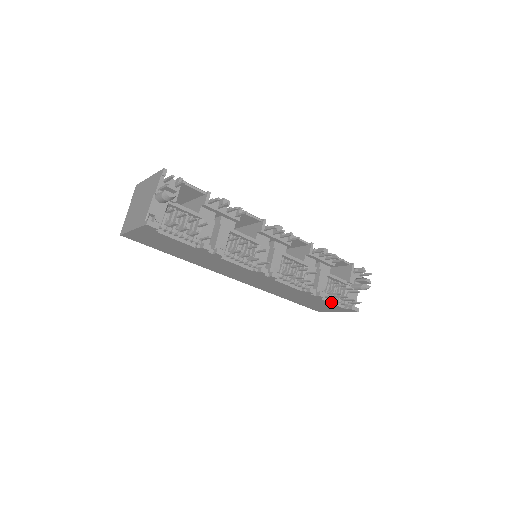
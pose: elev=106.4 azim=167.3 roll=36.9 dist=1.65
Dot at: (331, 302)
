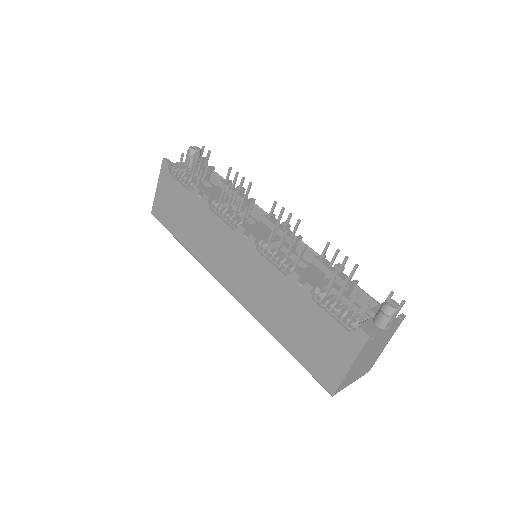
Dot at: (328, 312)
